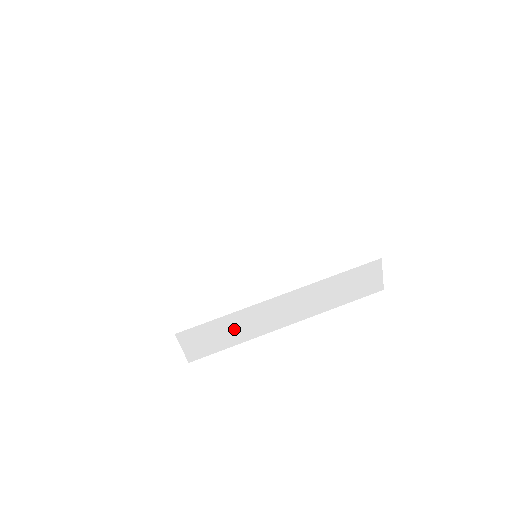
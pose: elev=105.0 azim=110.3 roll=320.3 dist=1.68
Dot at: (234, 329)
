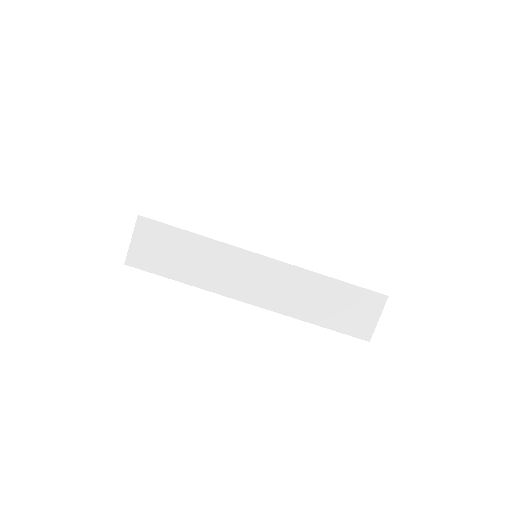
Dot at: (196, 260)
